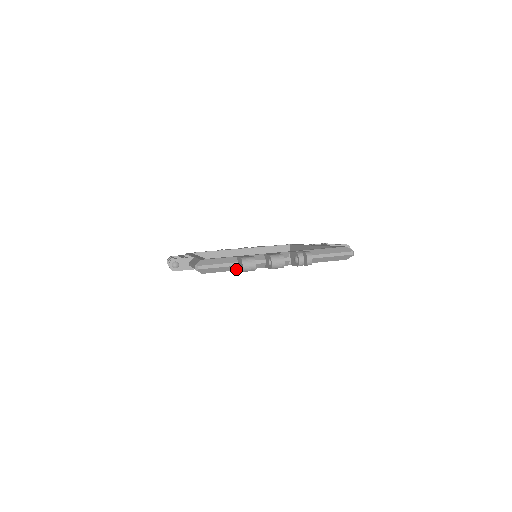
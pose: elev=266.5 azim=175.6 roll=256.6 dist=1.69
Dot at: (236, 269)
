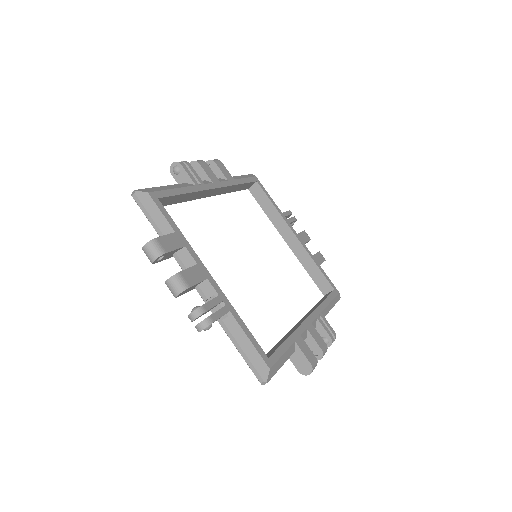
Dot at: occluded
